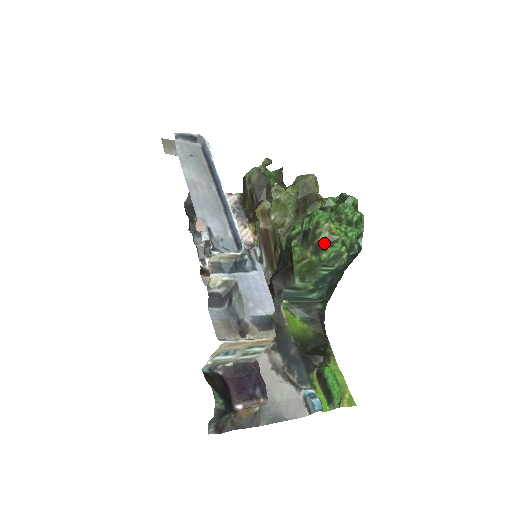
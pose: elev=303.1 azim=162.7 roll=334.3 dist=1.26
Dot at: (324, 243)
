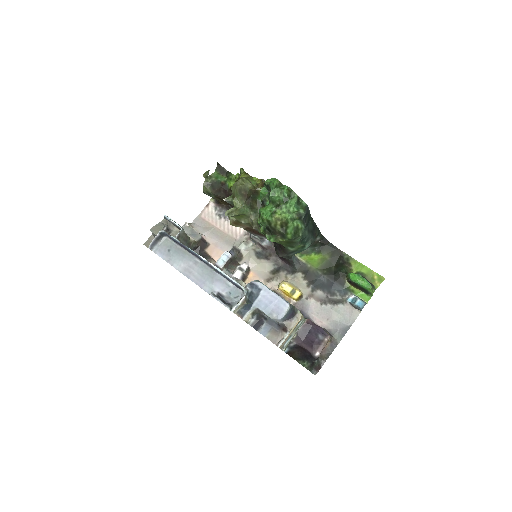
Dot at: (282, 229)
